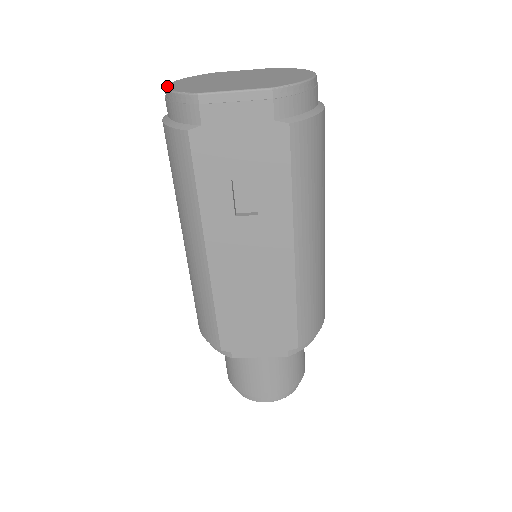
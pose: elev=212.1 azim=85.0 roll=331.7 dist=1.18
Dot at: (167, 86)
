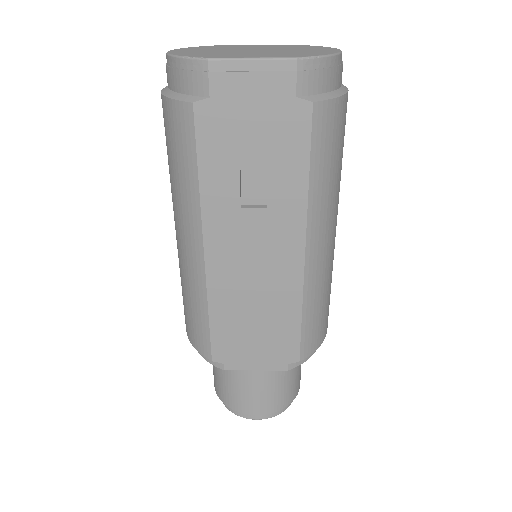
Dot at: (169, 52)
